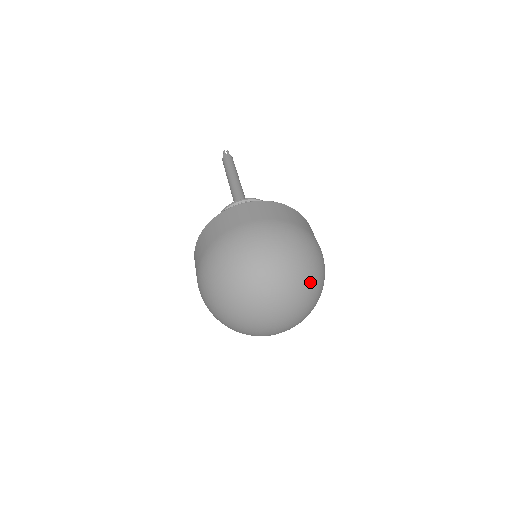
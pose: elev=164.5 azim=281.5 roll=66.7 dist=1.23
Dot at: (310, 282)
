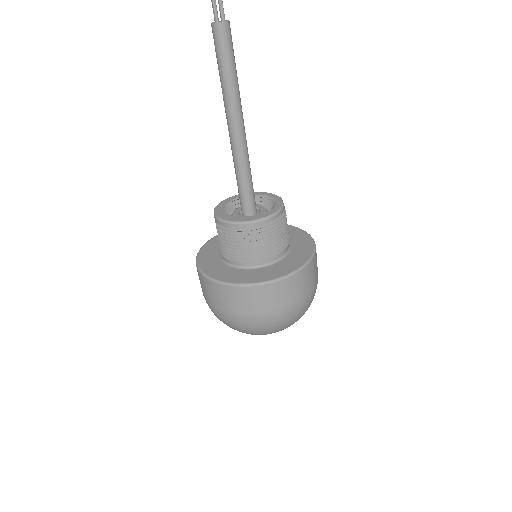
Dot at: occluded
